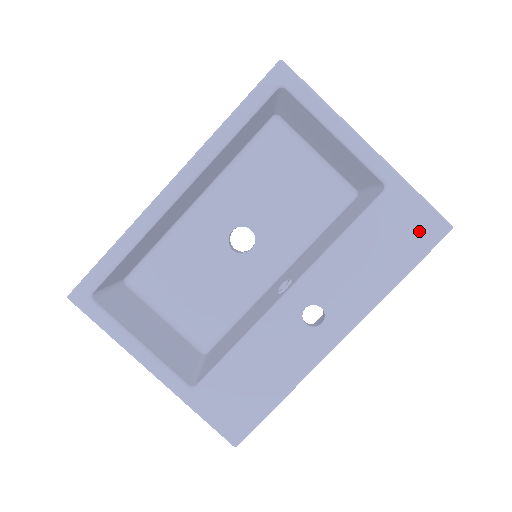
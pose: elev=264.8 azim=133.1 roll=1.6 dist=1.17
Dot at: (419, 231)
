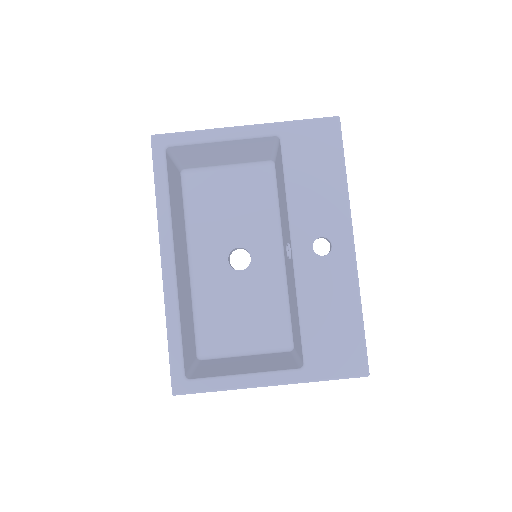
Dot at: (323, 138)
